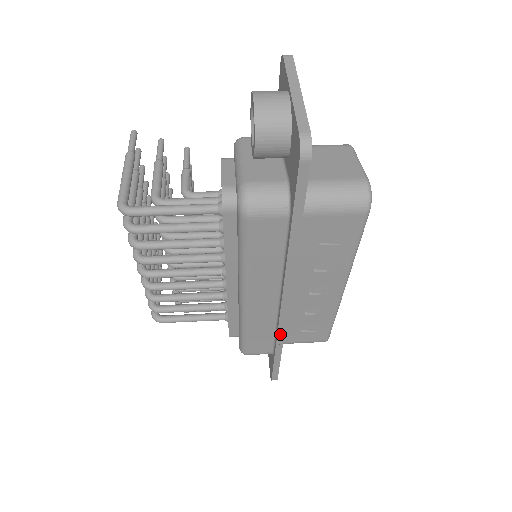
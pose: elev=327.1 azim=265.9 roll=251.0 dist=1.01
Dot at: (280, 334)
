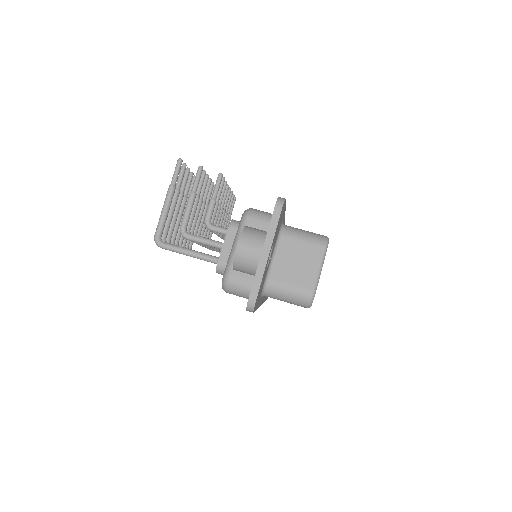
Dot at: occluded
